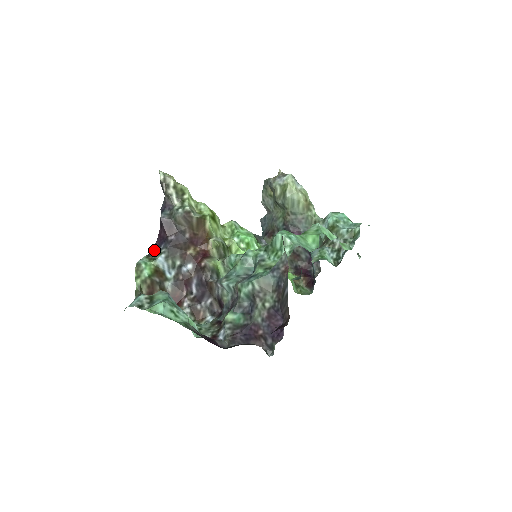
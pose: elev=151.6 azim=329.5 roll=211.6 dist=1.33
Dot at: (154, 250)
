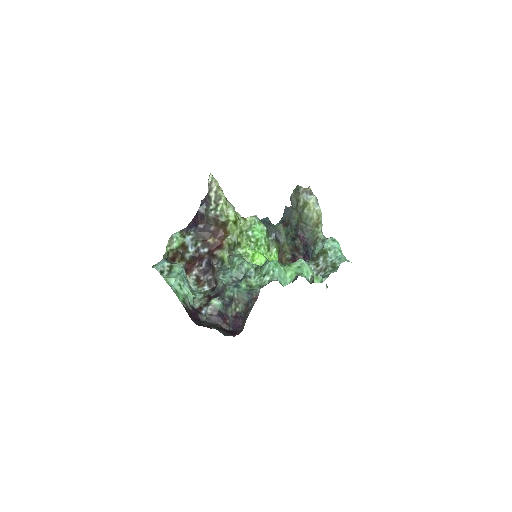
Dot at: (187, 227)
